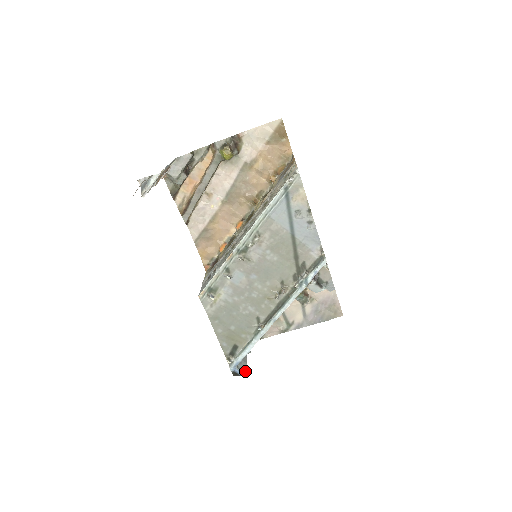
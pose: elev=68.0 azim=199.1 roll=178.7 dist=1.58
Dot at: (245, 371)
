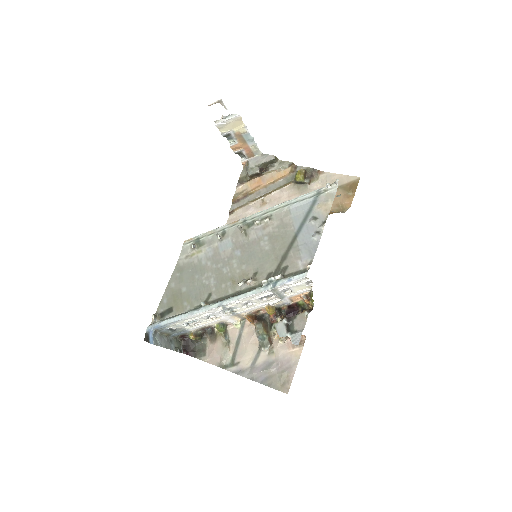
Dot at: (157, 344)
